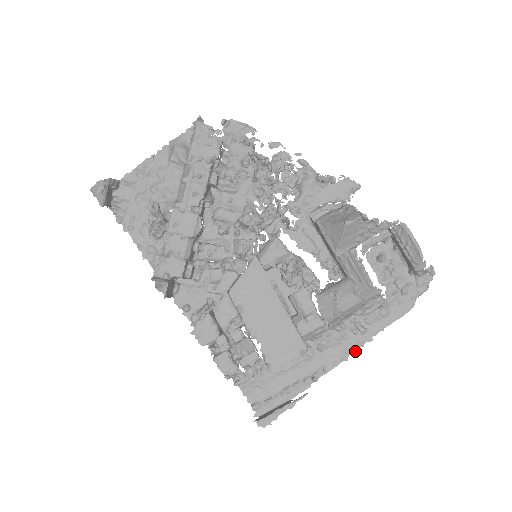
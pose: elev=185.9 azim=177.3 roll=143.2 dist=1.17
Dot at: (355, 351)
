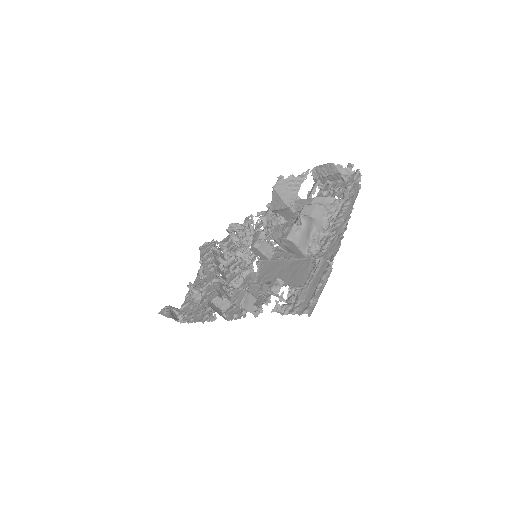
Dot at: (345, 230)
